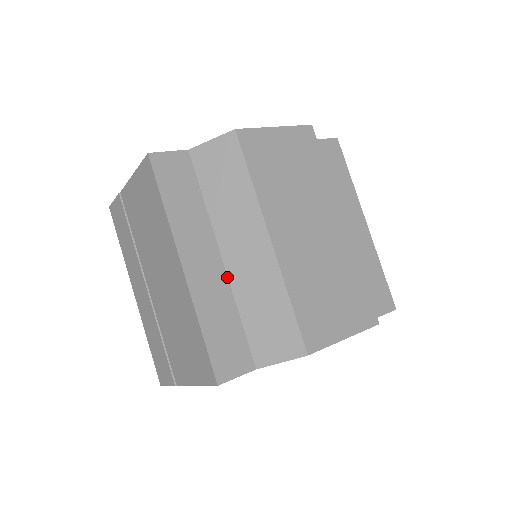
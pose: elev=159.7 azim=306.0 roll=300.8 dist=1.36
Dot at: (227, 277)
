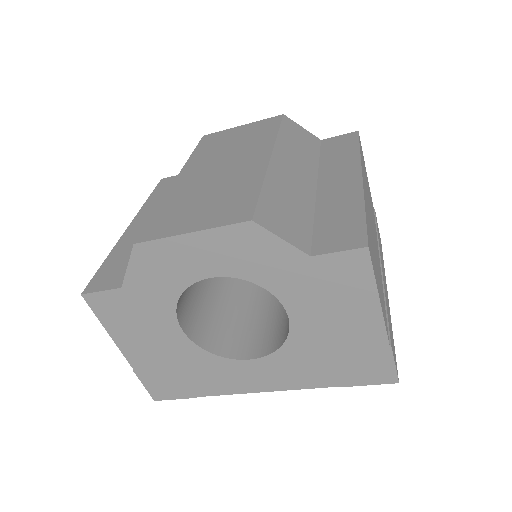
Dot at: occluded
